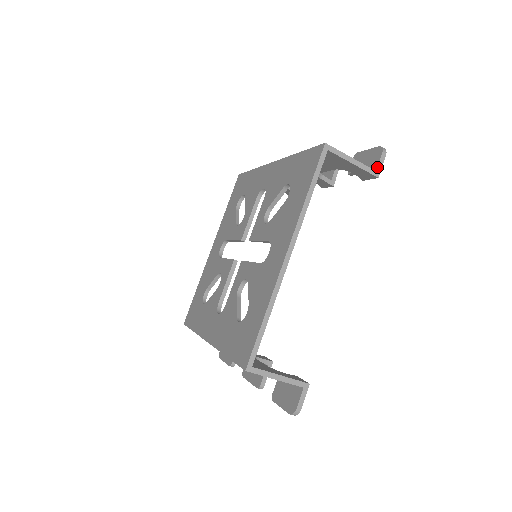
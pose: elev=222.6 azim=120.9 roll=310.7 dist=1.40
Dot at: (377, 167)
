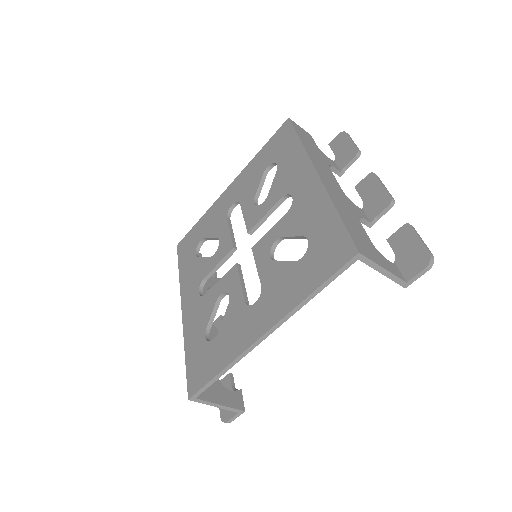
Dot at: (410, 279)
